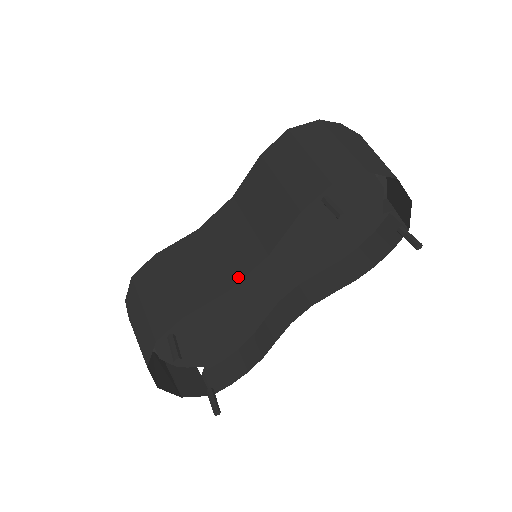
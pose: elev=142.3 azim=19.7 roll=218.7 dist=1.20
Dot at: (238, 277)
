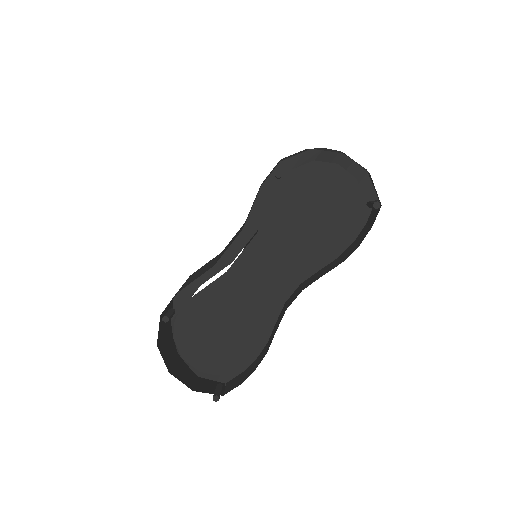
Dot at: occluded
